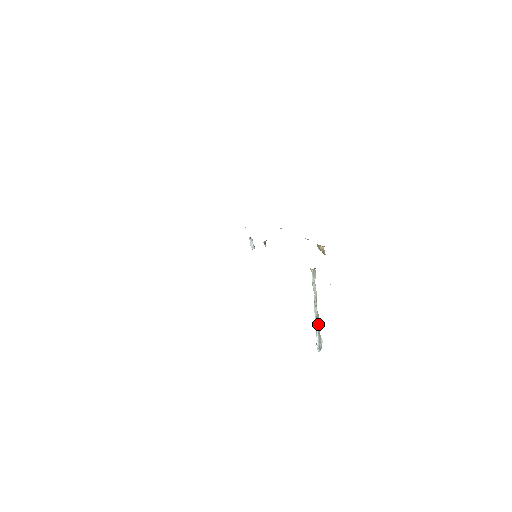
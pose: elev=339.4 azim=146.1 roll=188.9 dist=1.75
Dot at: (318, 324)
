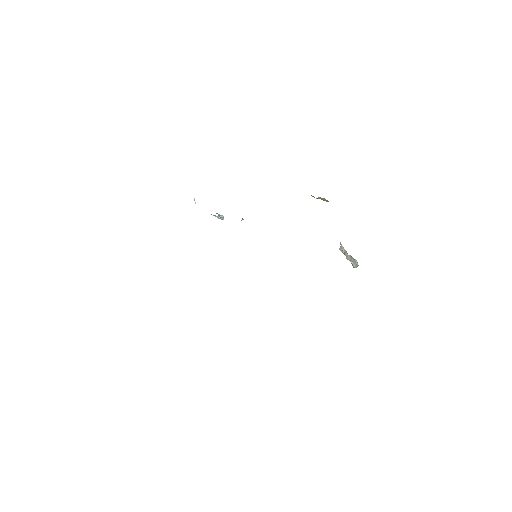
Dot at: (352, 260)
